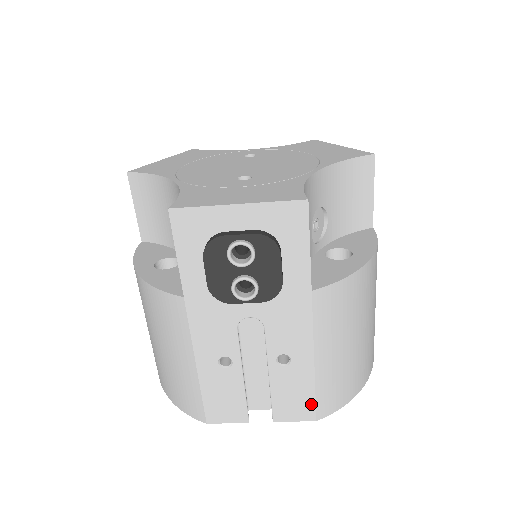
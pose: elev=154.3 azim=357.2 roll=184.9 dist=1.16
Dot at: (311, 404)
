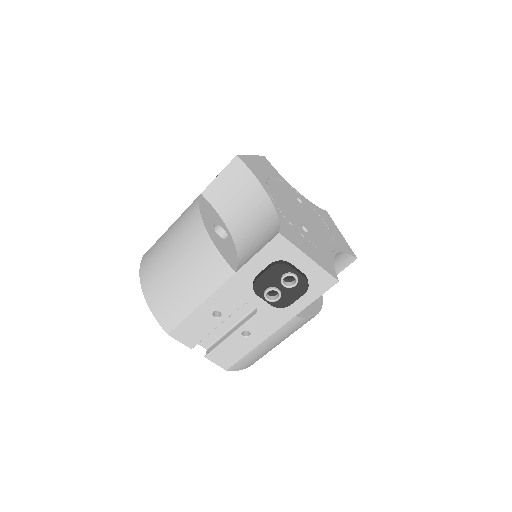
Dot at: (234, 361)
